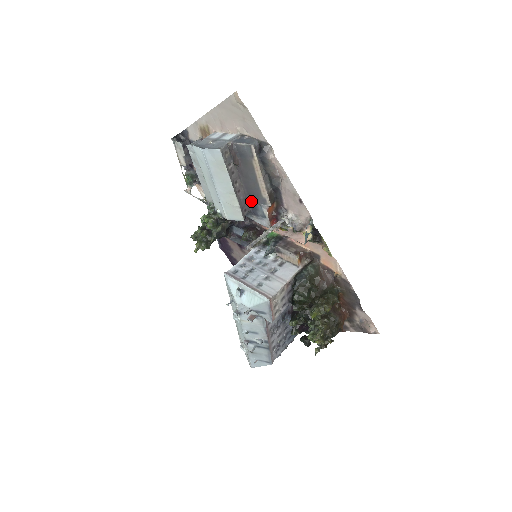
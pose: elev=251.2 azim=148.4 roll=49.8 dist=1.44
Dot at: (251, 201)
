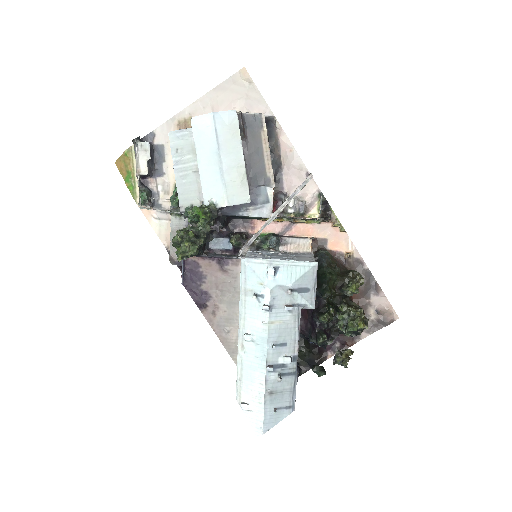
Dot at: (252, 184)
